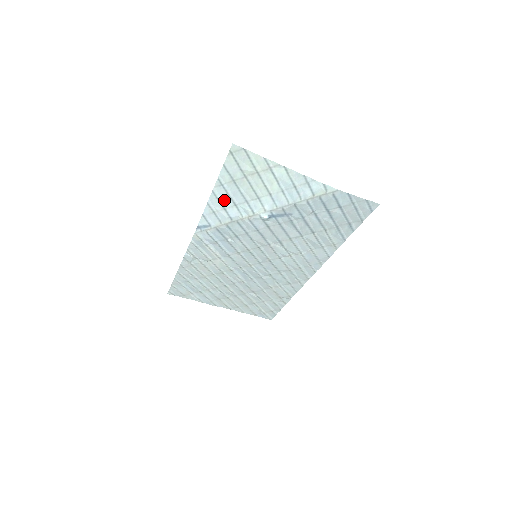
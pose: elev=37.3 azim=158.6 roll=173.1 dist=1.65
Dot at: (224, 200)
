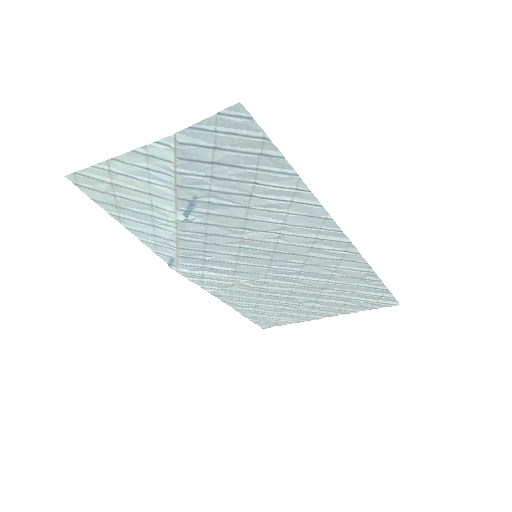
Dot at: (142, 228)
